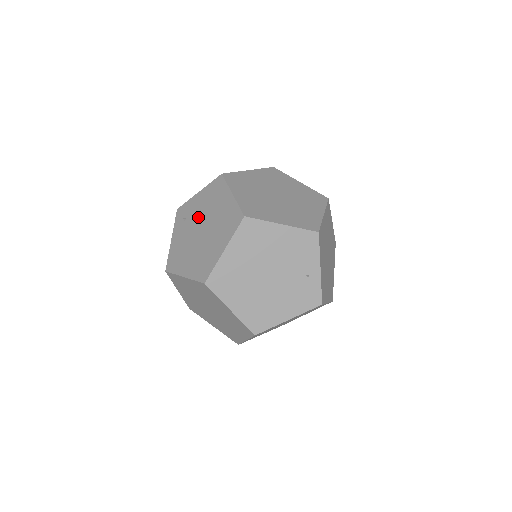
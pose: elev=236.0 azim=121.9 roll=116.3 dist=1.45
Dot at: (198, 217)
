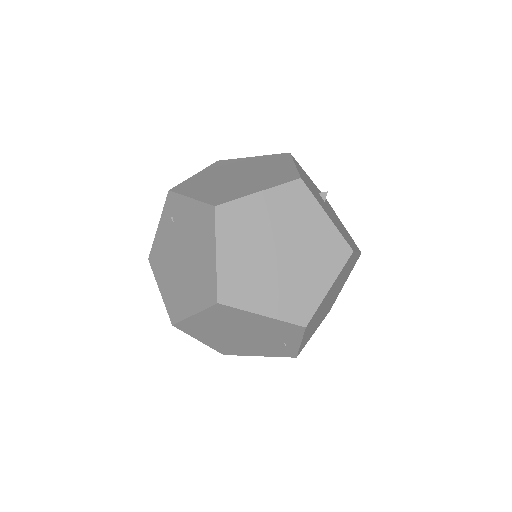
Dot at: (183, 235)
